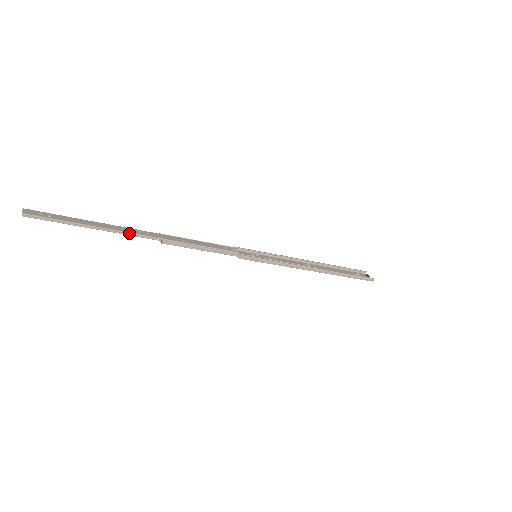
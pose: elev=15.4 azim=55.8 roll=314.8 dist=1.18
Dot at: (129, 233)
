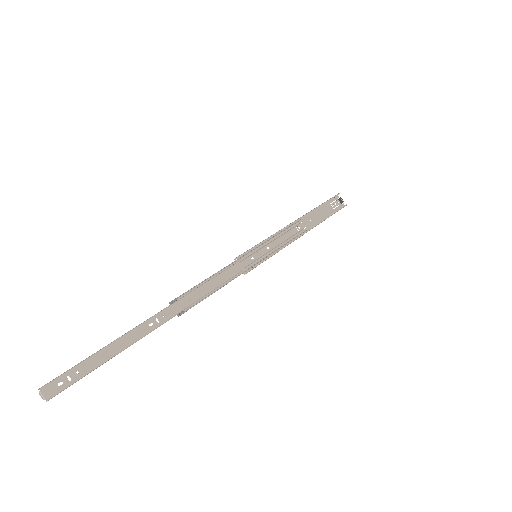
Dot at: occluded
